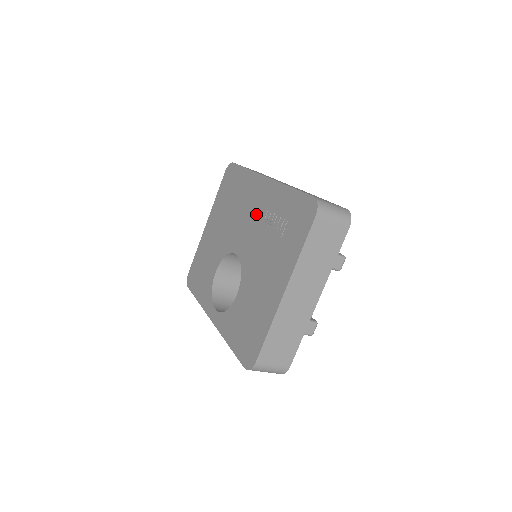
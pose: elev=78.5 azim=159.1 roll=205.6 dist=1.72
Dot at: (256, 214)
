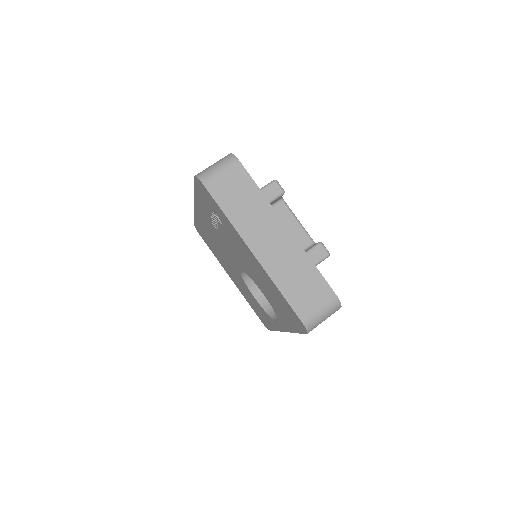
Dot at: (215, 233)
